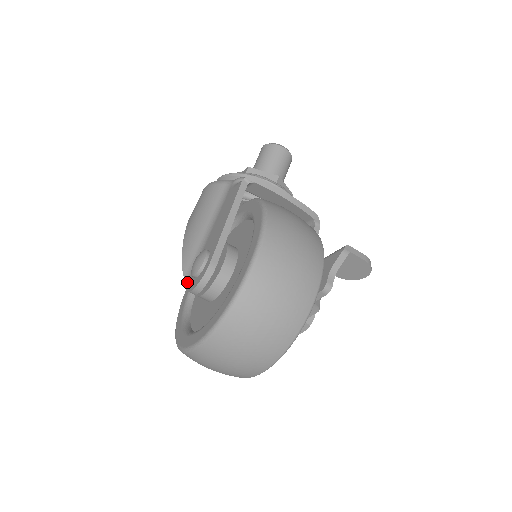
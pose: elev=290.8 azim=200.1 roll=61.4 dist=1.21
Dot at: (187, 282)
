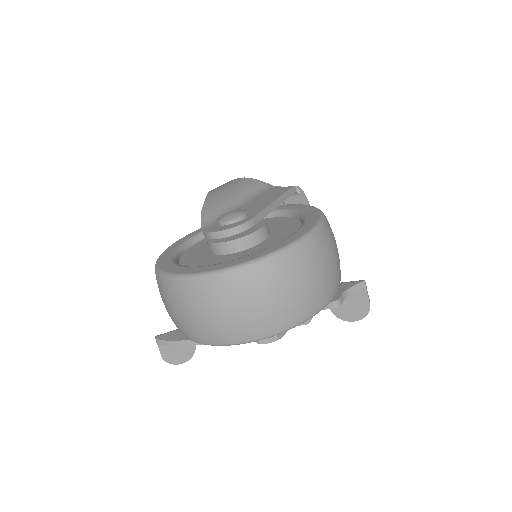
Dot at: (205, 227)
